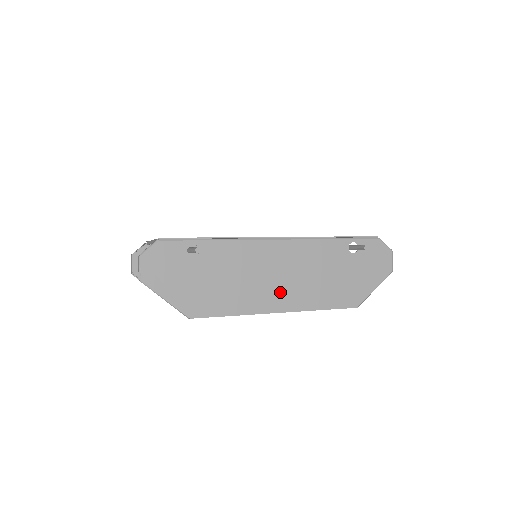
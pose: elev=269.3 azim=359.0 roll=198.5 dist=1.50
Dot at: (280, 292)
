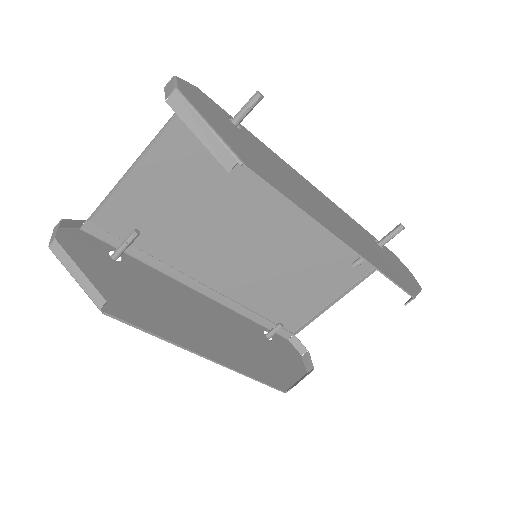
Dot at: (335, 225)
